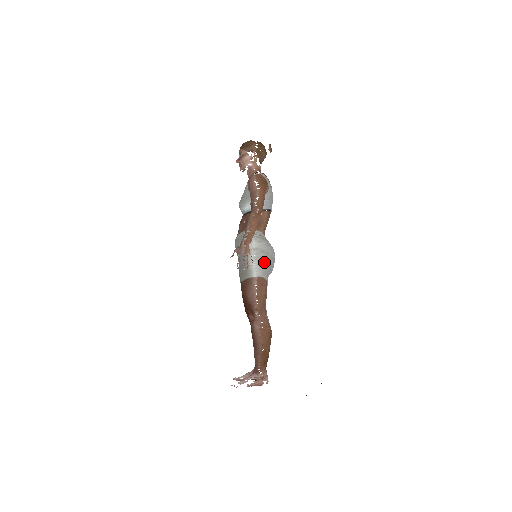
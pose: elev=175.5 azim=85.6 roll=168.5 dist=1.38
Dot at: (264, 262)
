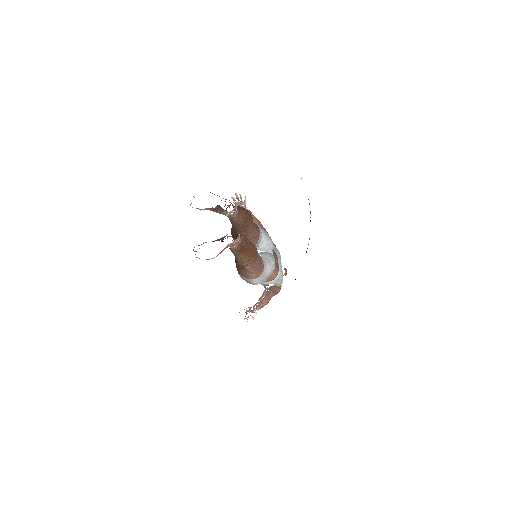
Dot at: occluded
